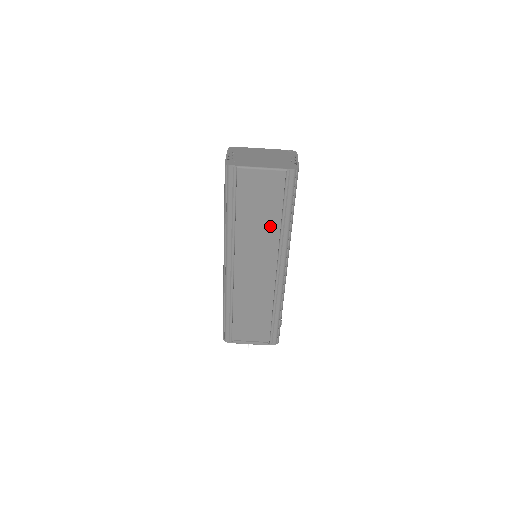
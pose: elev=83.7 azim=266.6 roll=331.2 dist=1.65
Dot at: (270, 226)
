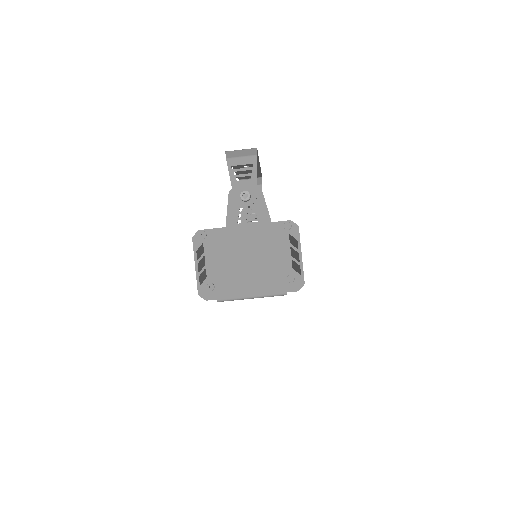
Dot at: occluded
